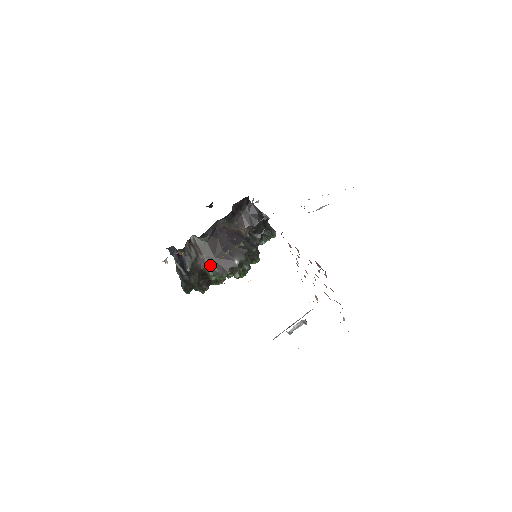
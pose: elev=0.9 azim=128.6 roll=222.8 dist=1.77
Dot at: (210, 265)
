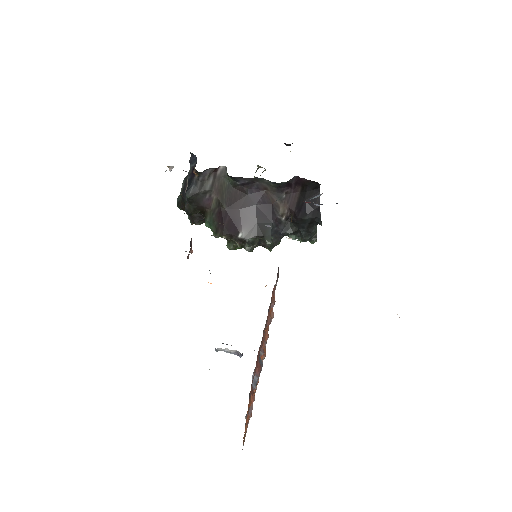
Dot at: (215, 211)
